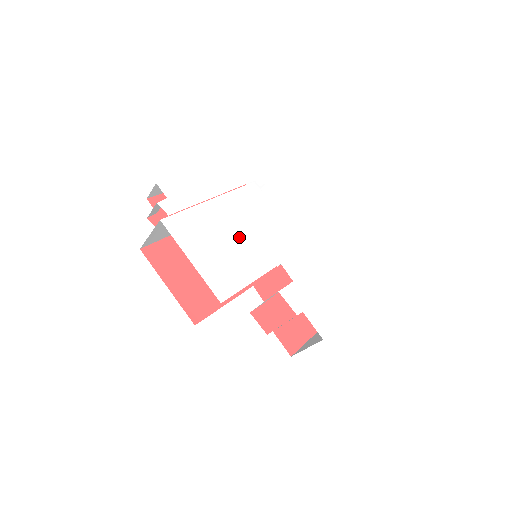
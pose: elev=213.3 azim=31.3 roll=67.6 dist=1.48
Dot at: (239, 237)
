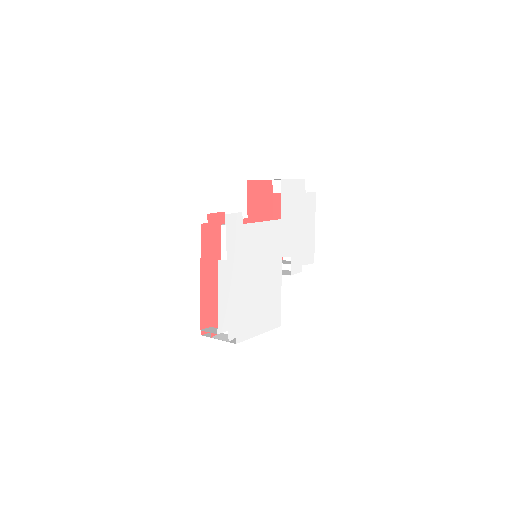
Dot at: (261, 281)
